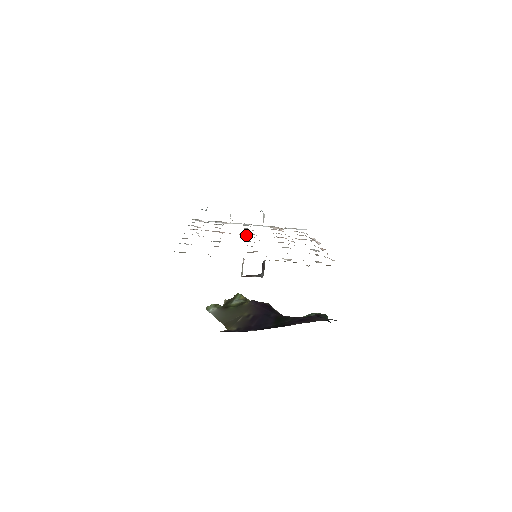
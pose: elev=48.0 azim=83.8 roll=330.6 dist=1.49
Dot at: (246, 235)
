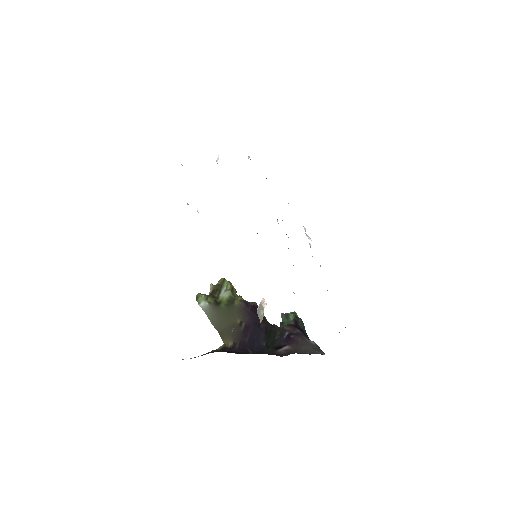
Dot at: occluded
